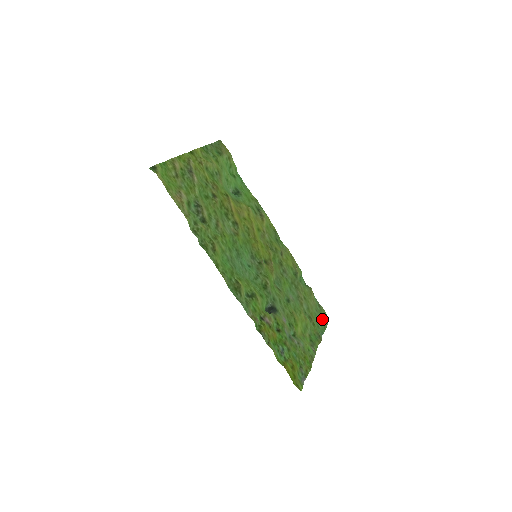
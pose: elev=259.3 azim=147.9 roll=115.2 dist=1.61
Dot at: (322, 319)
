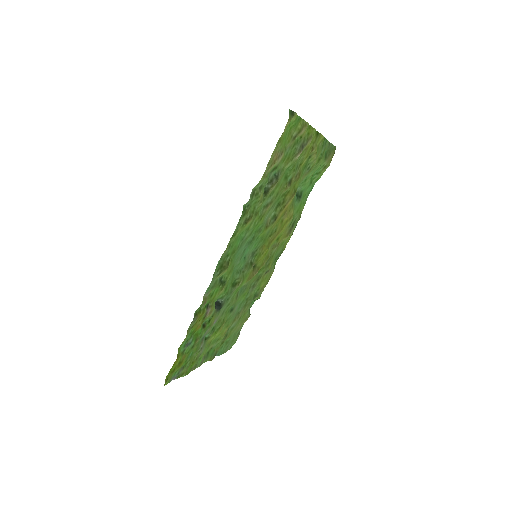
Dot at: (230, 344)
